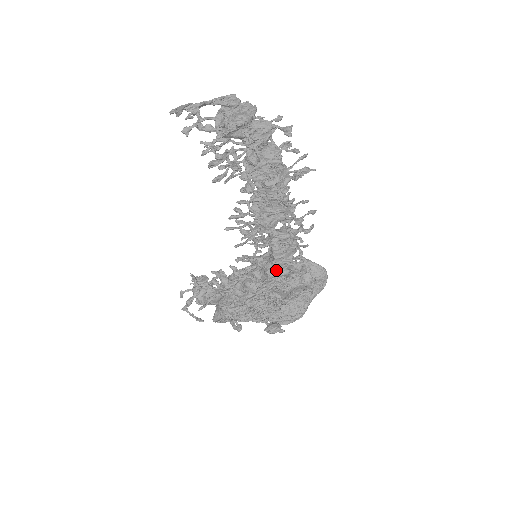
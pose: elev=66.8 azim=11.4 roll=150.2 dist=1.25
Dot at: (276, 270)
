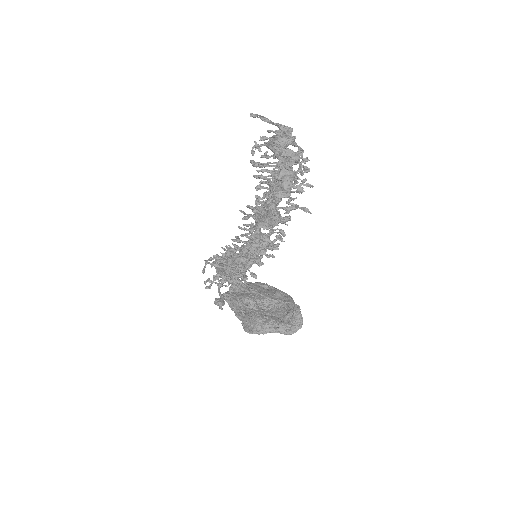
Dot at: (242, 257)
